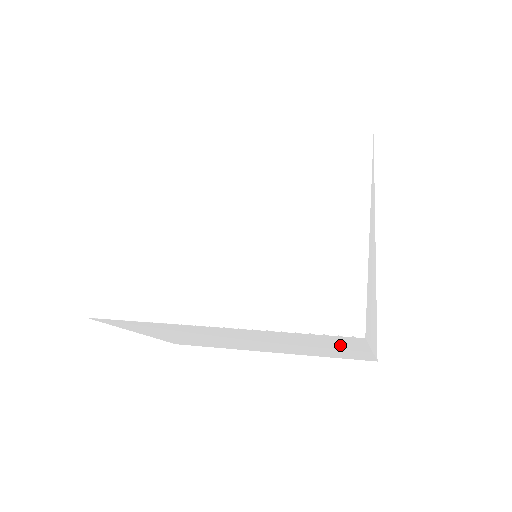
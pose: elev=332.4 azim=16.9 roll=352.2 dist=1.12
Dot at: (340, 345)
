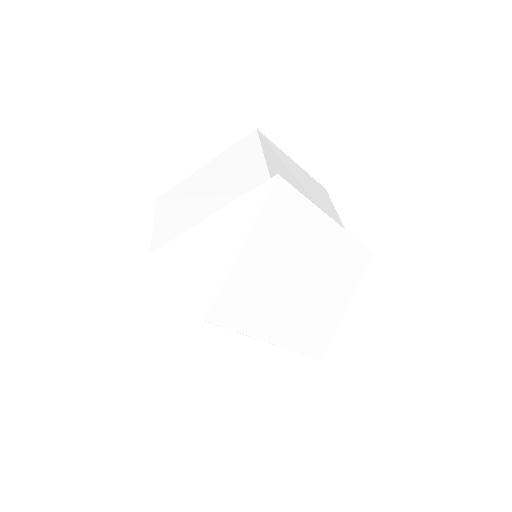
Dot at: occluded
